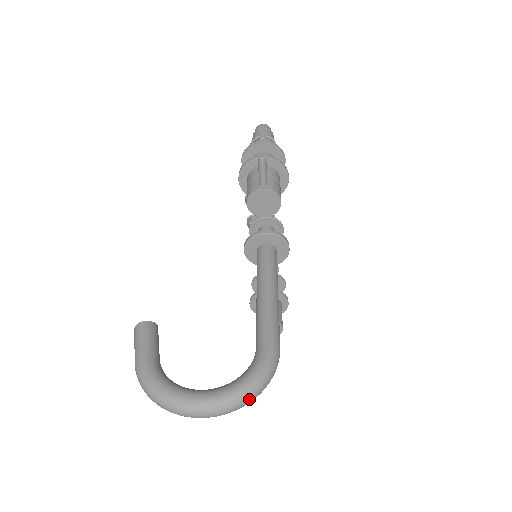
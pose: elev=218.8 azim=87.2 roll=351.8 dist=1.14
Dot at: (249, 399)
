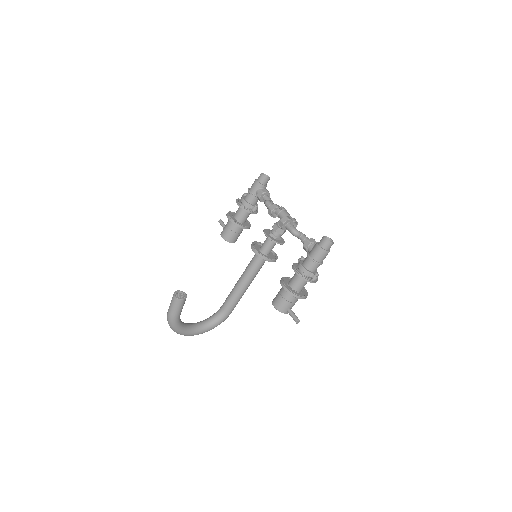
Dot at: occluded
